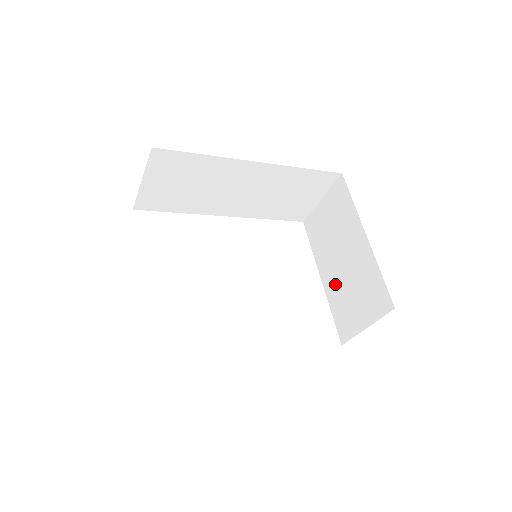
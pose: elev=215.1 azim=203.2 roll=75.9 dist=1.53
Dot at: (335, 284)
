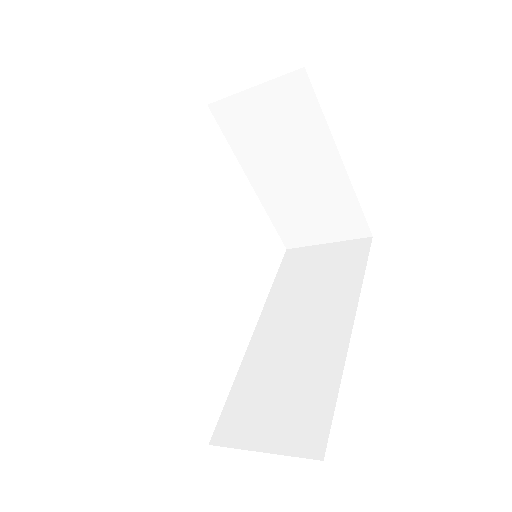
Dot at: (279, 196)
